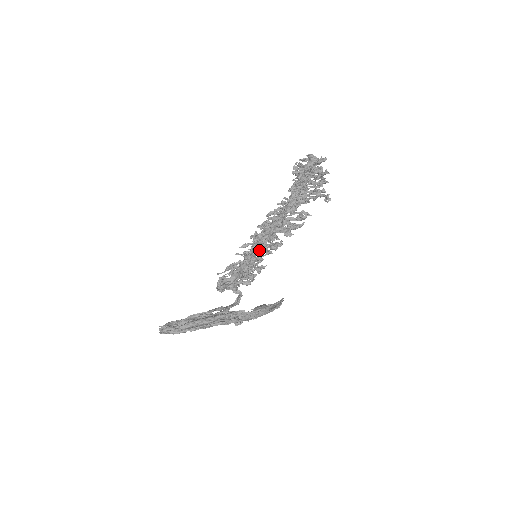
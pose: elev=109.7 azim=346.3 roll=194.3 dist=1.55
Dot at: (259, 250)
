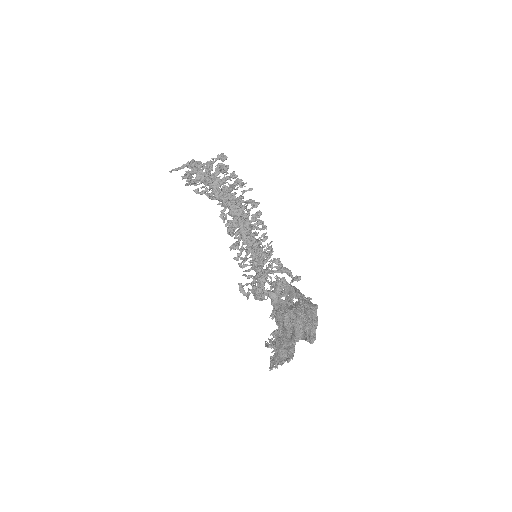
Dot at: (265, 246)
